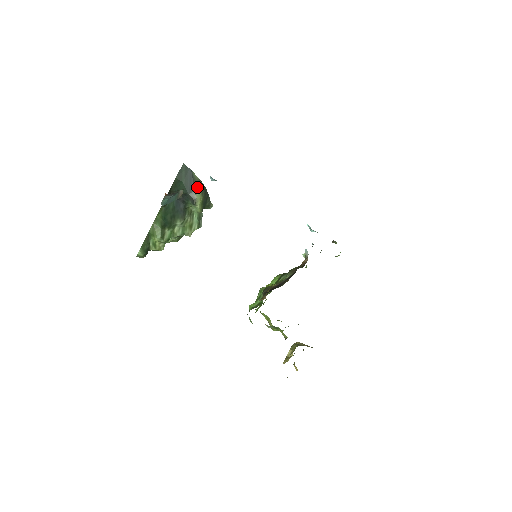
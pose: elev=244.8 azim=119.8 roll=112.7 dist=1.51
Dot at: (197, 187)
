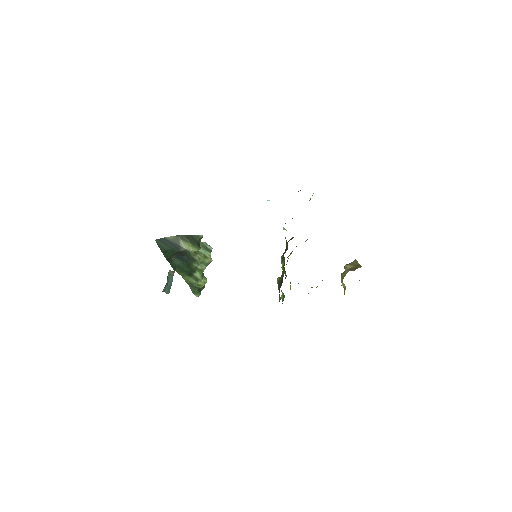
Dot at: (179, 242)
